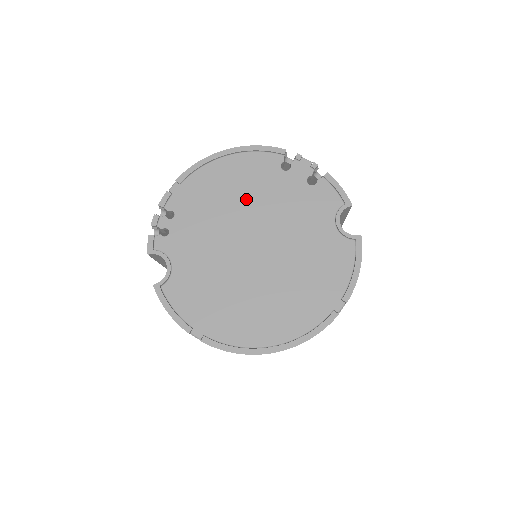
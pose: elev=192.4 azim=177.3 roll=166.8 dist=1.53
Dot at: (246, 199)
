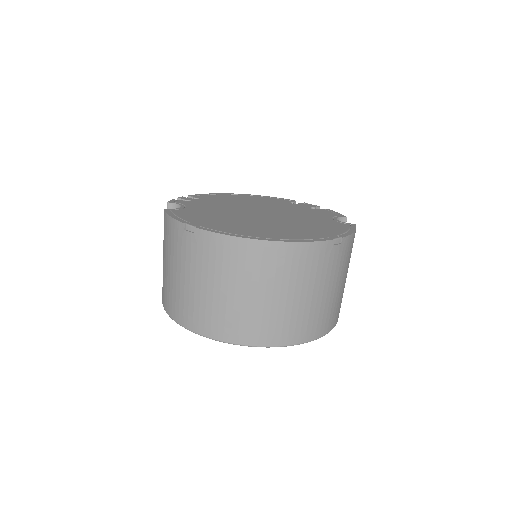
Dot at: (260, 204)
